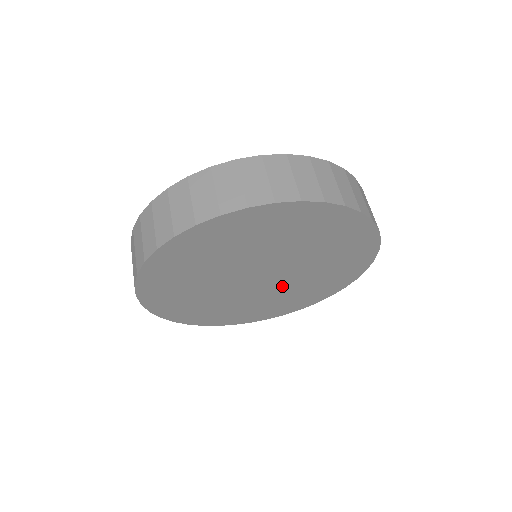
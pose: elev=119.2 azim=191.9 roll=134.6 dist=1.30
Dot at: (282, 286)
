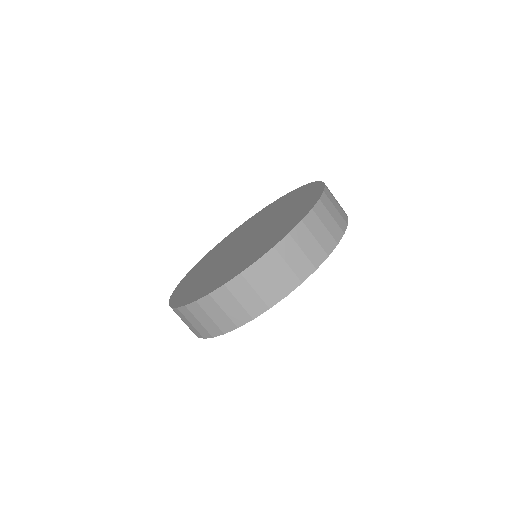
Dot at: occluded
